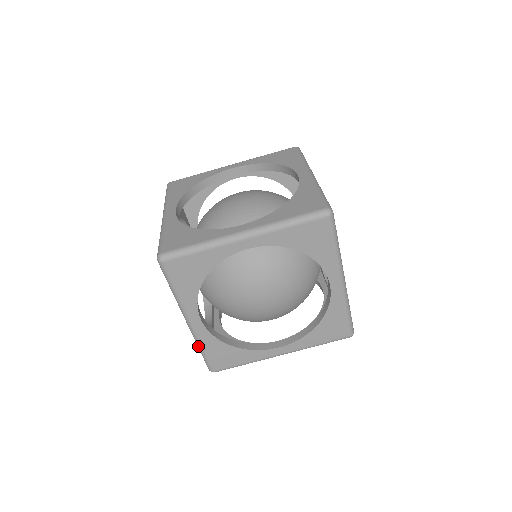
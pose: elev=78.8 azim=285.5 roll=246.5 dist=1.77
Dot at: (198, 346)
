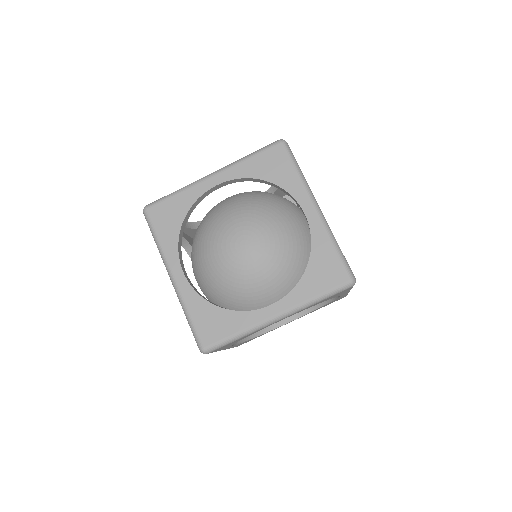
Dot at: (184, 312)
